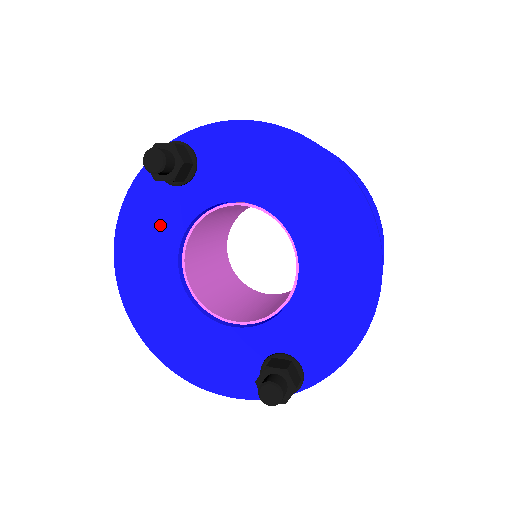
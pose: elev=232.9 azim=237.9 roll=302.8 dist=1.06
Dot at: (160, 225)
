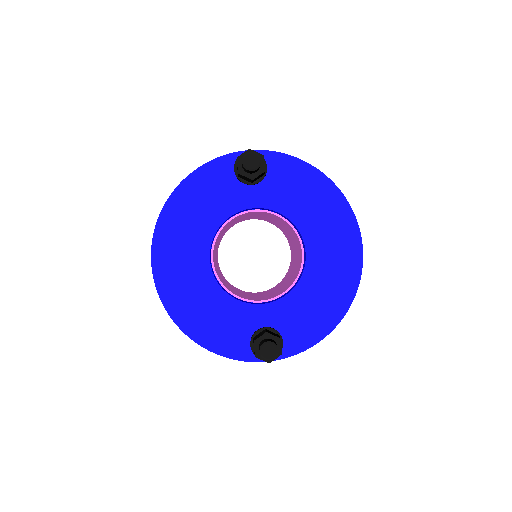
Dot at: (211, 205)
